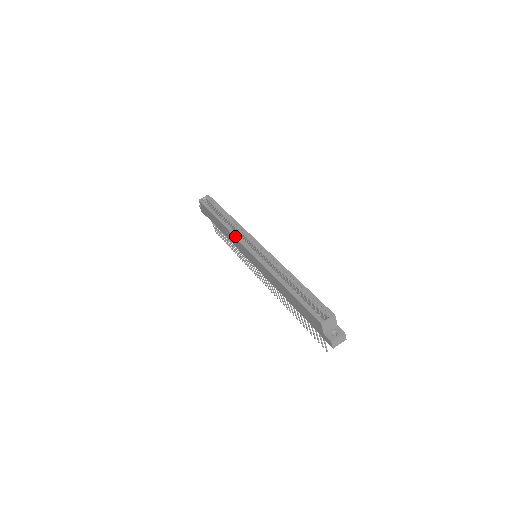
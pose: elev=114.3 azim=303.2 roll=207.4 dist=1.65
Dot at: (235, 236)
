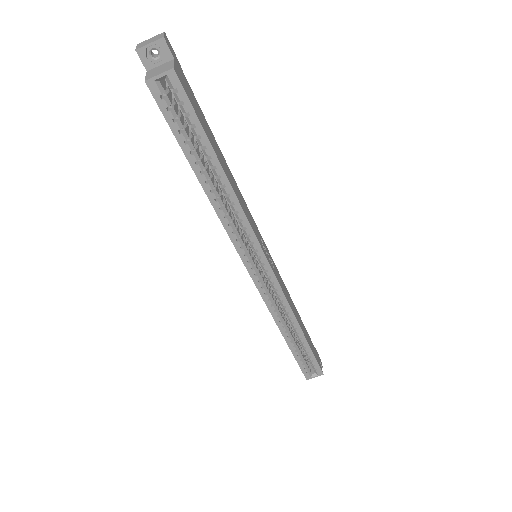
Dot at: (232, 241)
